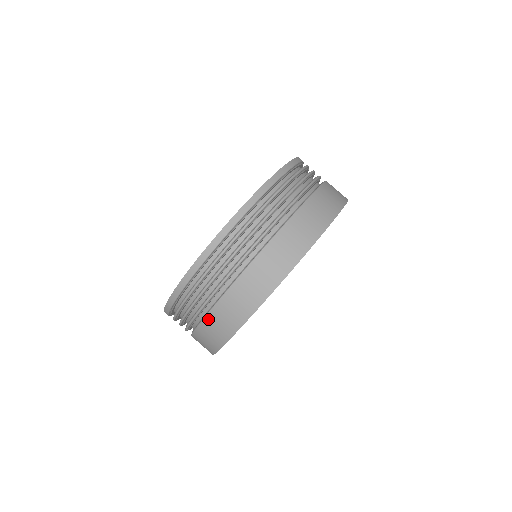
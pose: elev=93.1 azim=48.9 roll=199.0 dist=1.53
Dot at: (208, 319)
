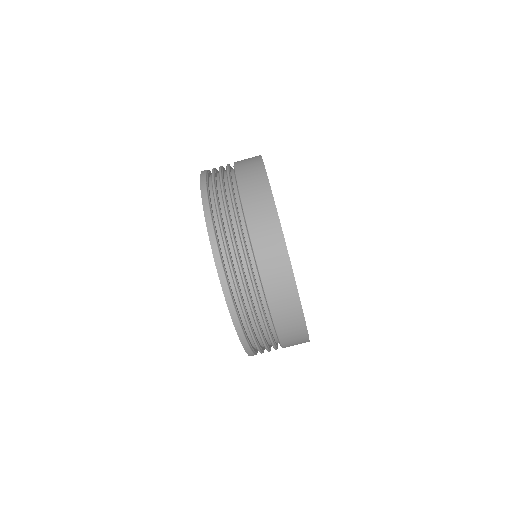
Dot at: occluded
